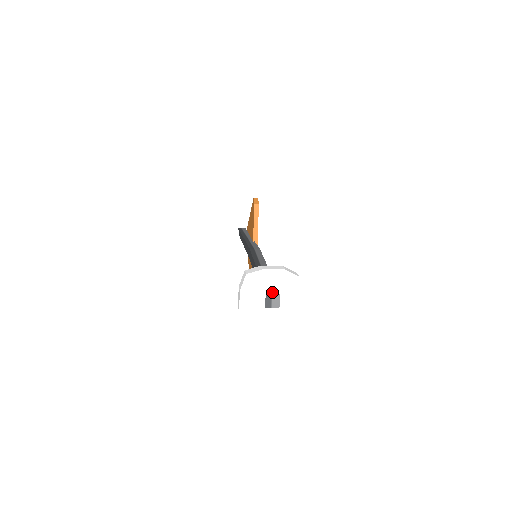
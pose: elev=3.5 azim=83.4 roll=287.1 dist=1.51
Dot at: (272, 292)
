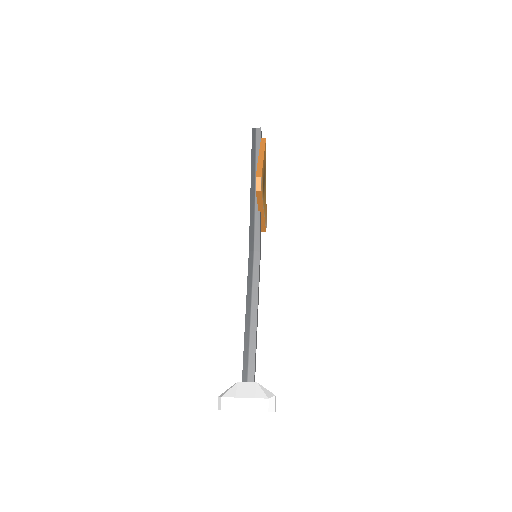
Dot at: occluded
